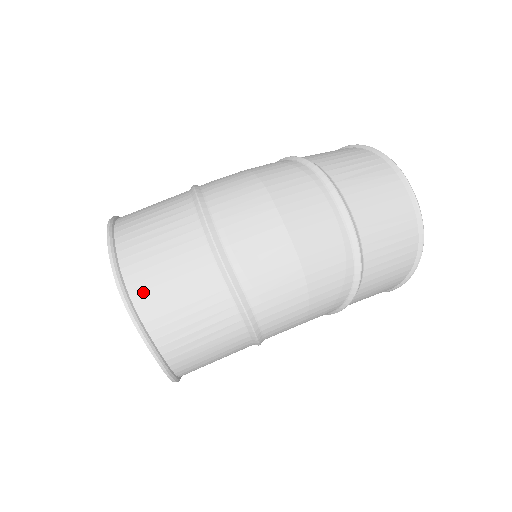
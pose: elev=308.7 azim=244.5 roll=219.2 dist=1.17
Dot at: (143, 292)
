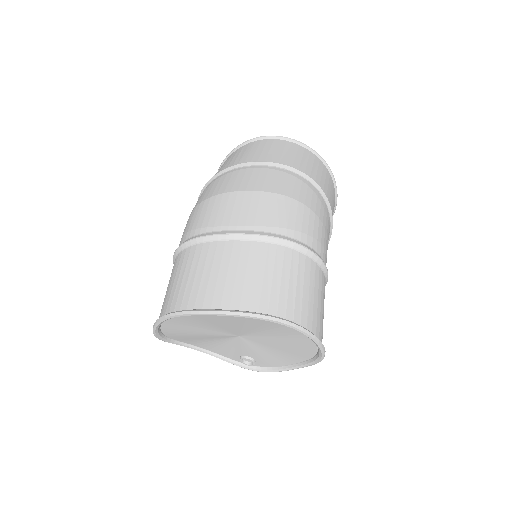
Dot at: (232, 298)
